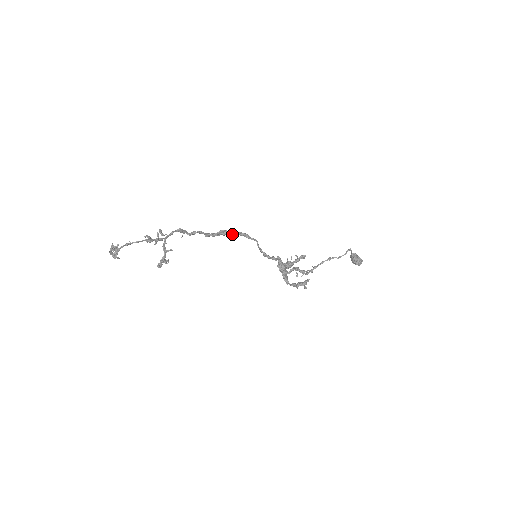
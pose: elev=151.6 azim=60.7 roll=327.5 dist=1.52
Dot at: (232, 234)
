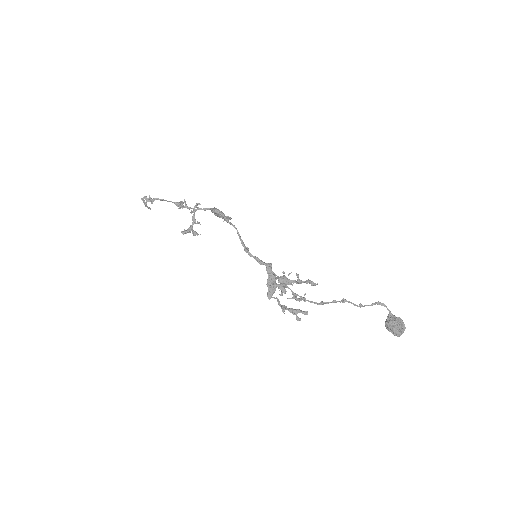
Dot at: (216, 212)
